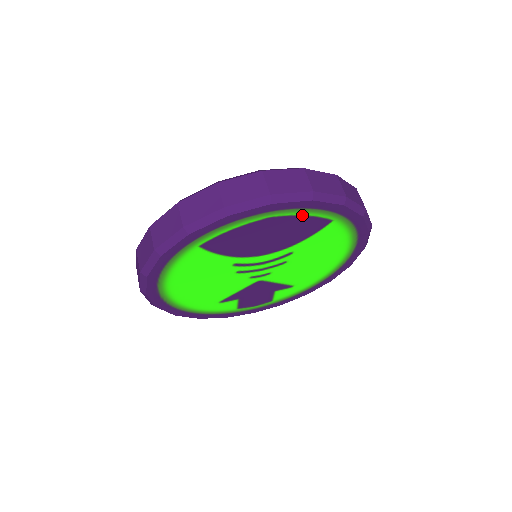
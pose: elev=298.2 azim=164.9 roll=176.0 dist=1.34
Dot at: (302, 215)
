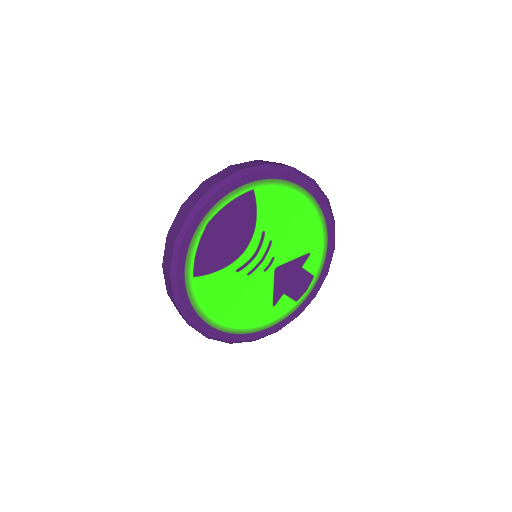
Dot at: (226, 204)
